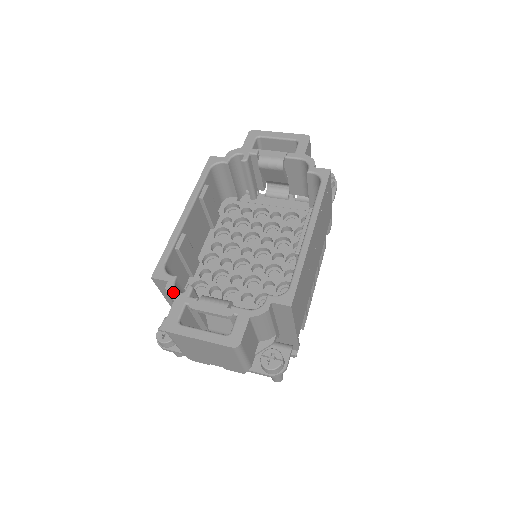
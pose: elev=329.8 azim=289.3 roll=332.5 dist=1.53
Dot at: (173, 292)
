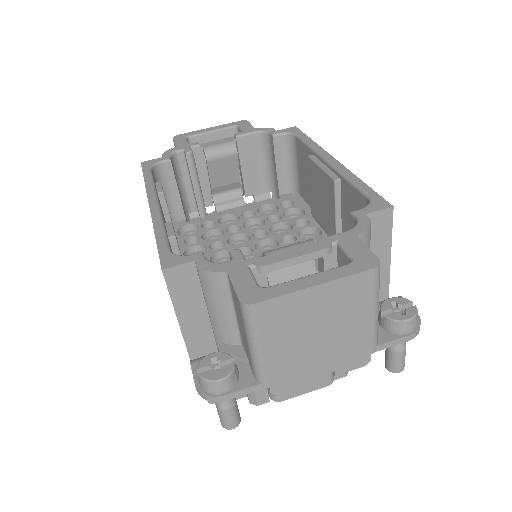
Dot at: (215, 265)
